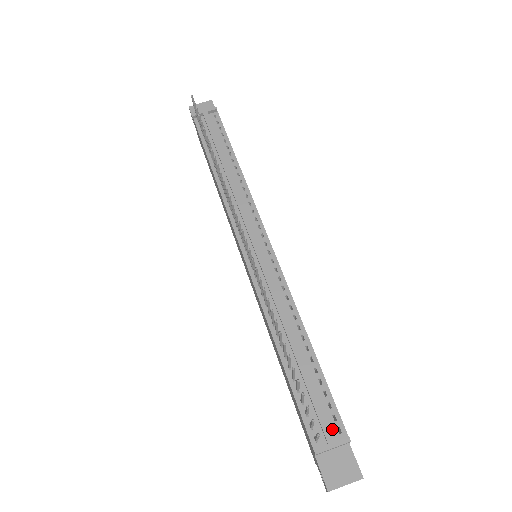
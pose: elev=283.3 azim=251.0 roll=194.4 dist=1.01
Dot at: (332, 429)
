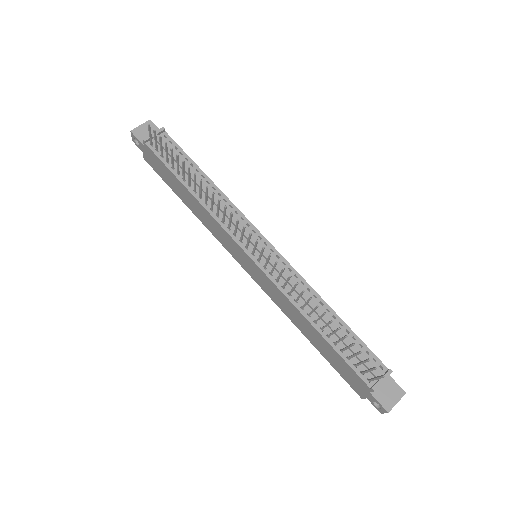
Dot at: (376, 369)
